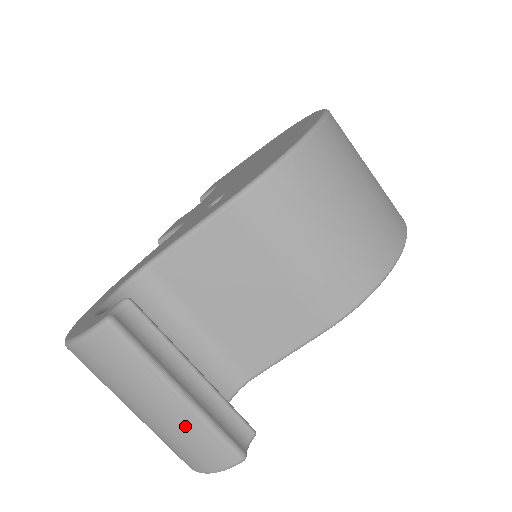
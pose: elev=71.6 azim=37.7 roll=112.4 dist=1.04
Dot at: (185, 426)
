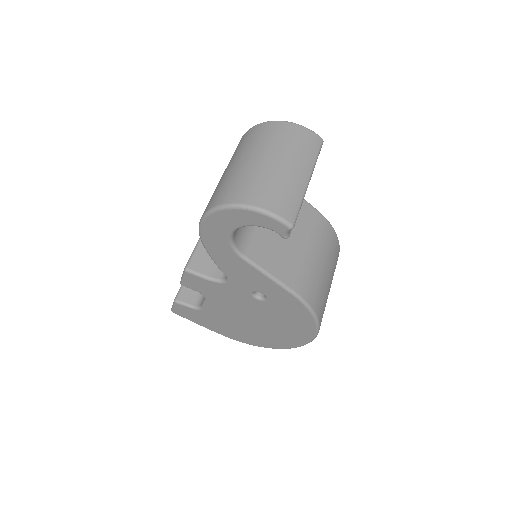
Dot at: (295, 186)
